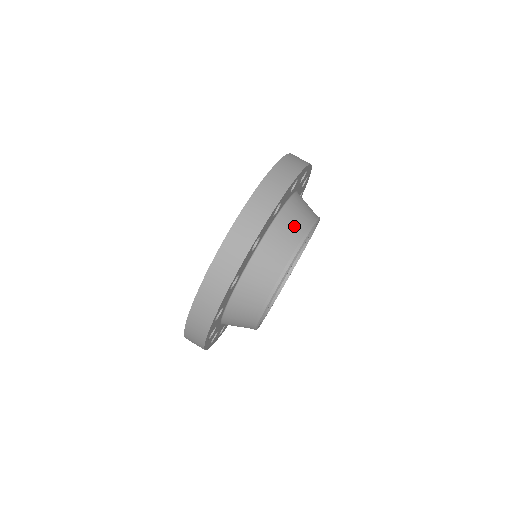
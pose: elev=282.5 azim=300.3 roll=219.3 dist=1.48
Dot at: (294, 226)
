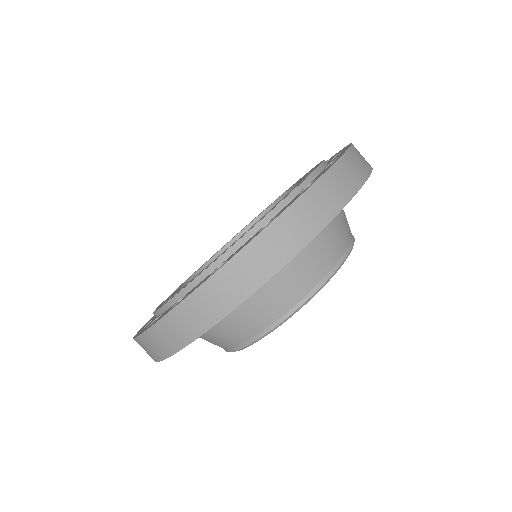
Dot at: (247, 323)
